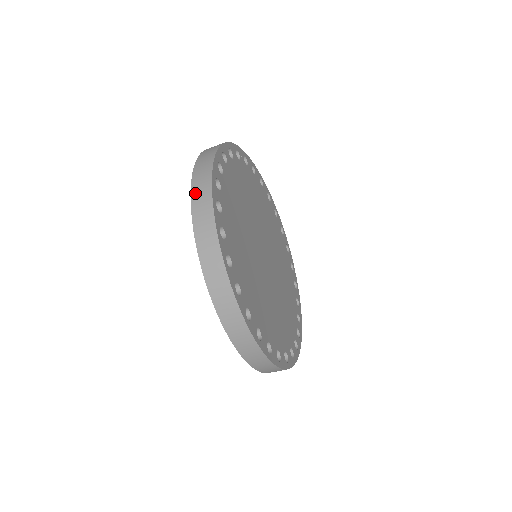
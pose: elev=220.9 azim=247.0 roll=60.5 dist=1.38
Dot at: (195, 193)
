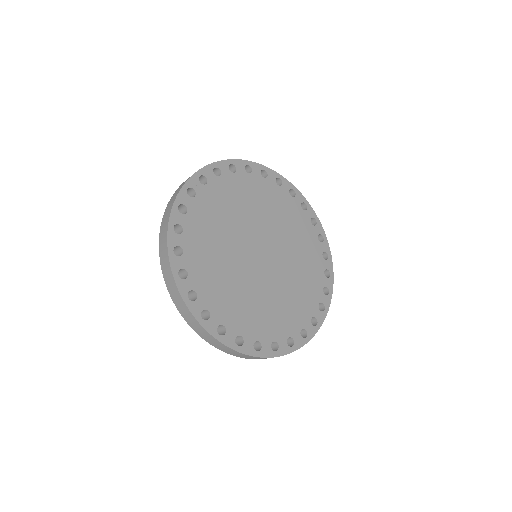
Dot at: (171, 293)
